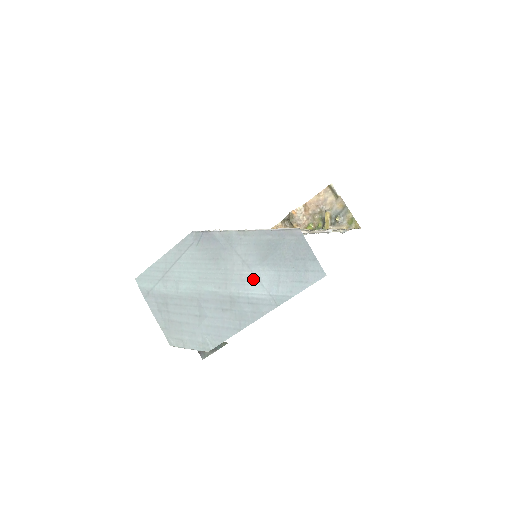
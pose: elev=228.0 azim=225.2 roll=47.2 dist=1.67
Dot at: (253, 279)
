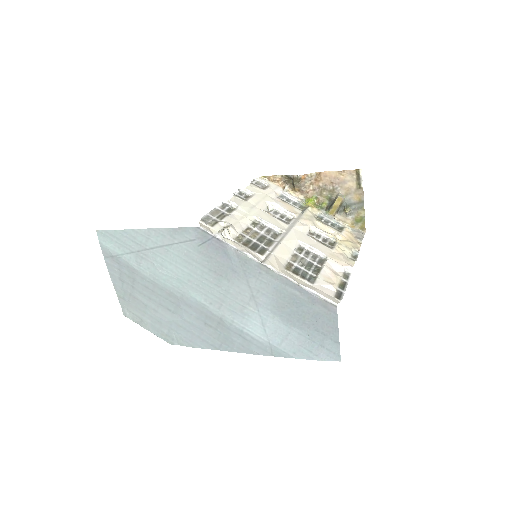
Dot at: (256, 319)
